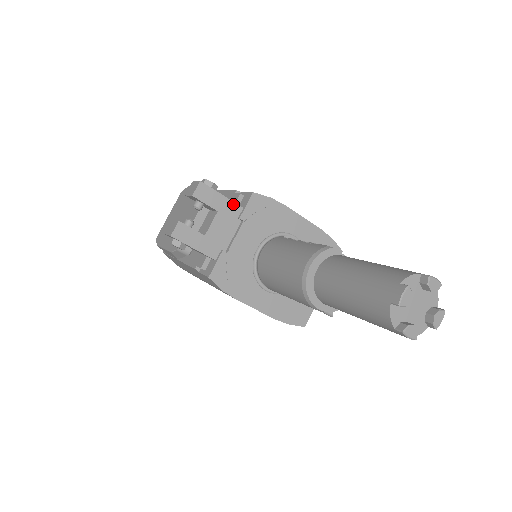
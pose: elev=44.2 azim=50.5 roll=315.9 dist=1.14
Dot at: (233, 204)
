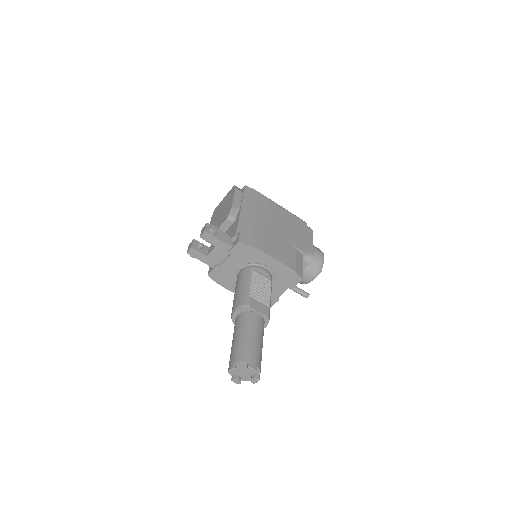
Dot at: (226, 244)
